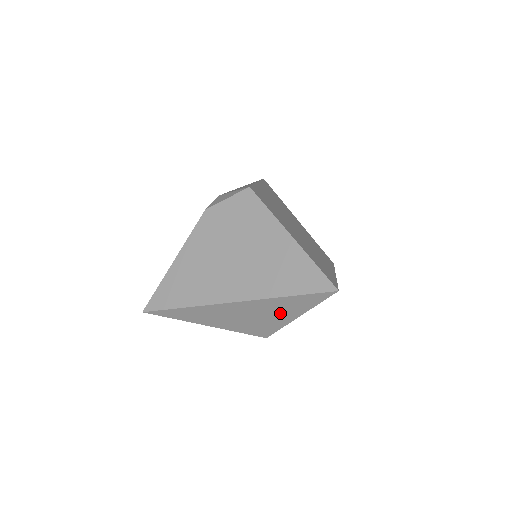
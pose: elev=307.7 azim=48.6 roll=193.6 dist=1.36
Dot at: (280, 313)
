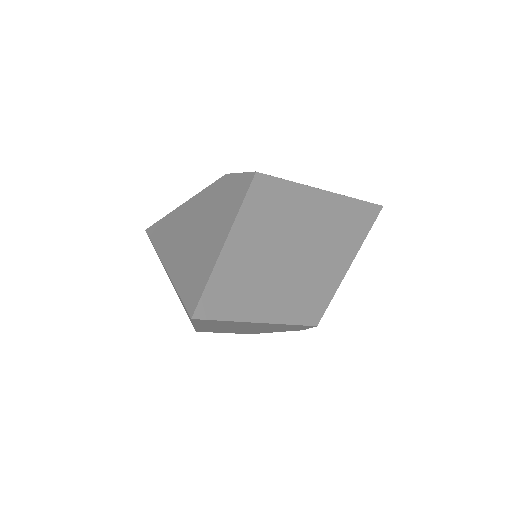
Dot at: occluded
